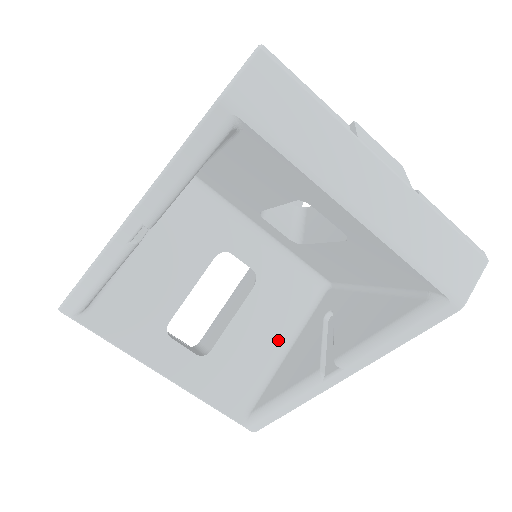
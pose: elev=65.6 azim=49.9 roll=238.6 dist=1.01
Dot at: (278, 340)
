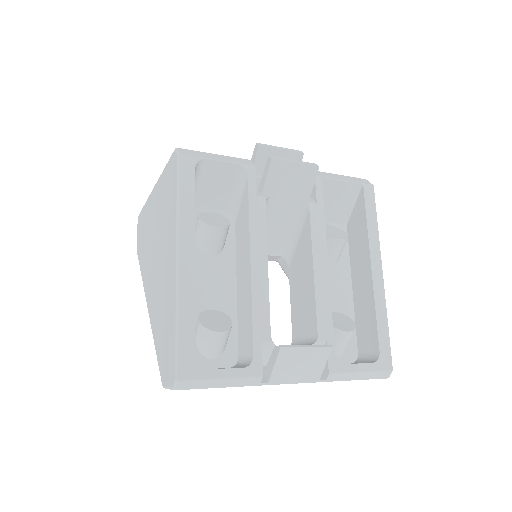
Dot at: occluded
